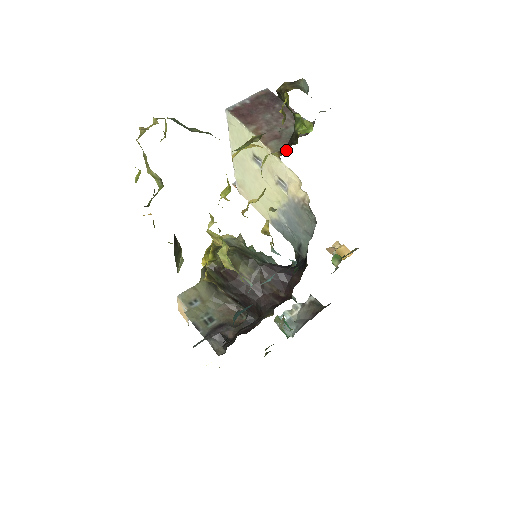
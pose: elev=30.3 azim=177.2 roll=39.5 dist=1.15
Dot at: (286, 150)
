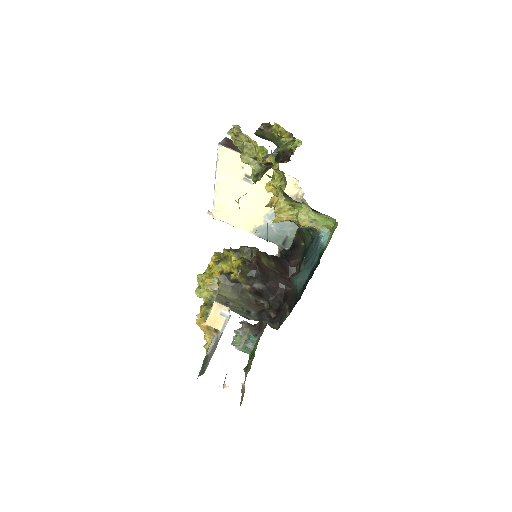
Dot at: (289, 158)
